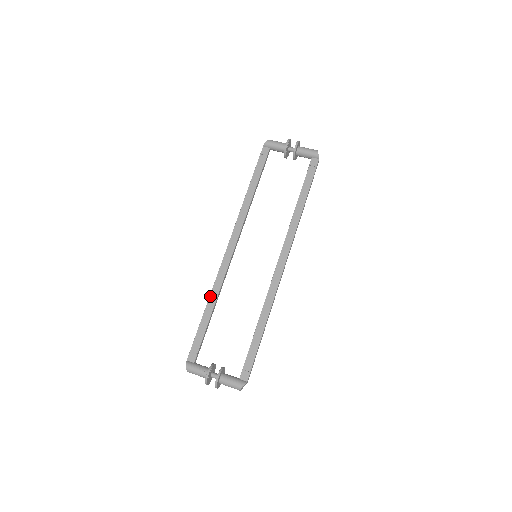
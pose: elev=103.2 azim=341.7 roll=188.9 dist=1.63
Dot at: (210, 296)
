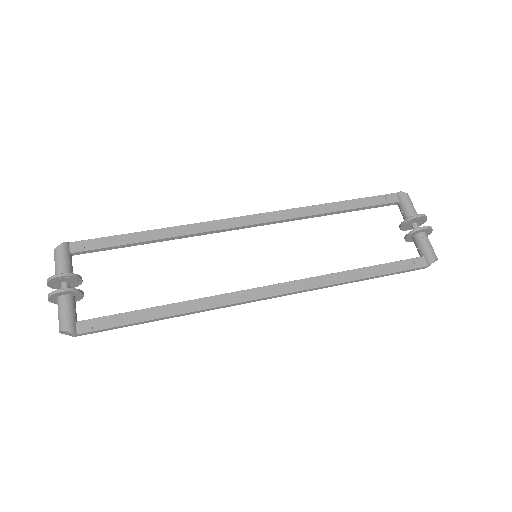
Dot at: (171, 227)
